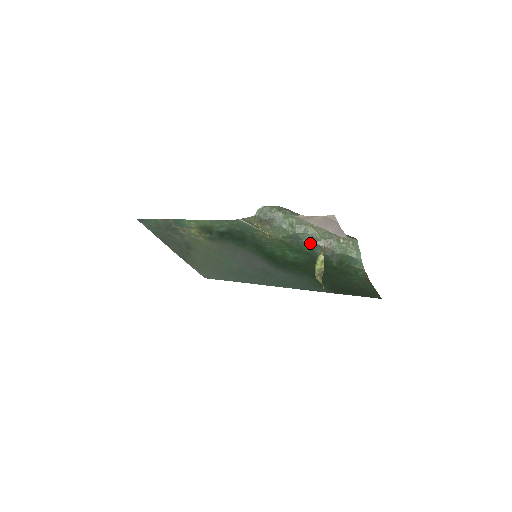
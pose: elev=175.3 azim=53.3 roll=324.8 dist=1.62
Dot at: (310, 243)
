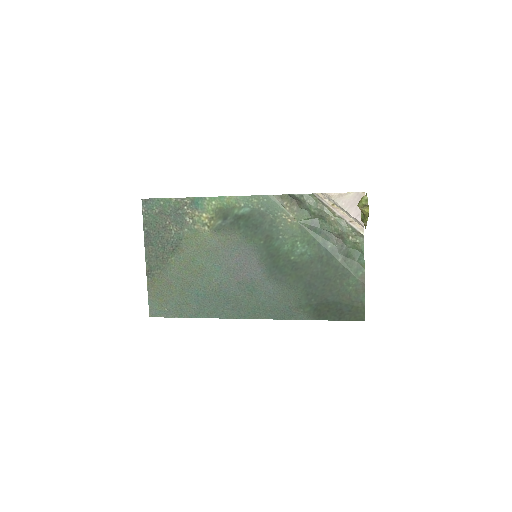
Dot at: (326, 232)
